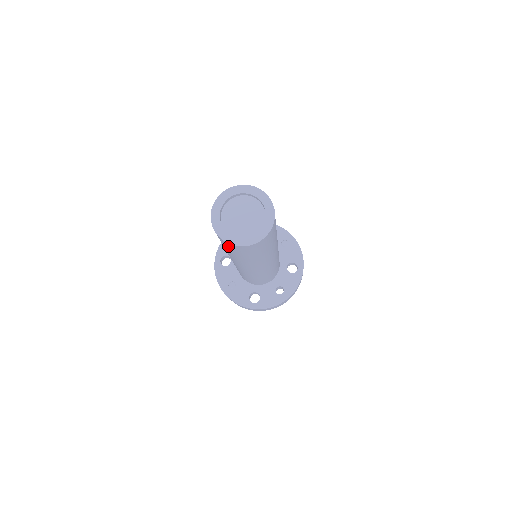
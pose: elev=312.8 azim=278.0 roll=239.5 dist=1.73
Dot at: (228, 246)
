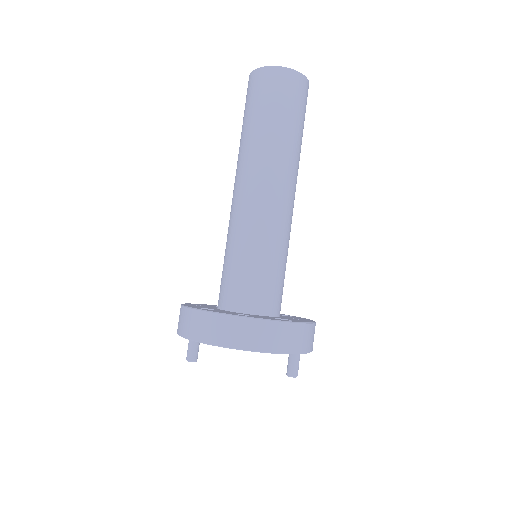
Dot at: (248, 89)
